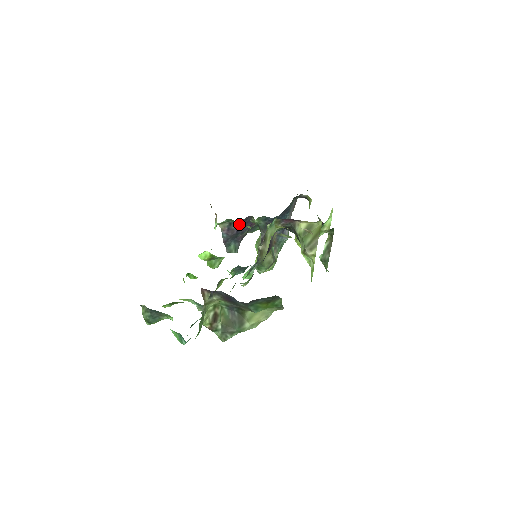
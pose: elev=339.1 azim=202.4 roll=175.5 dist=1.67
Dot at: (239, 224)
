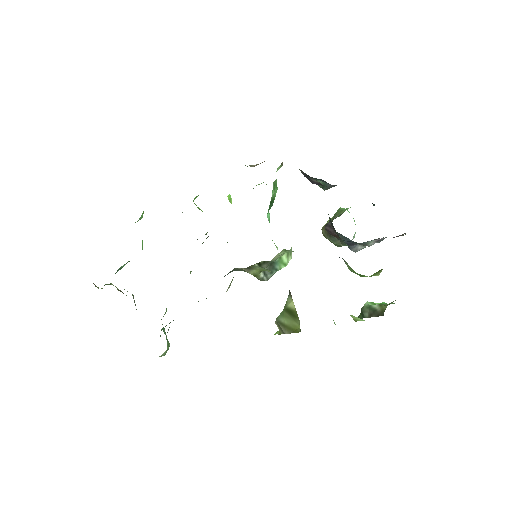
Dot at: occluded
